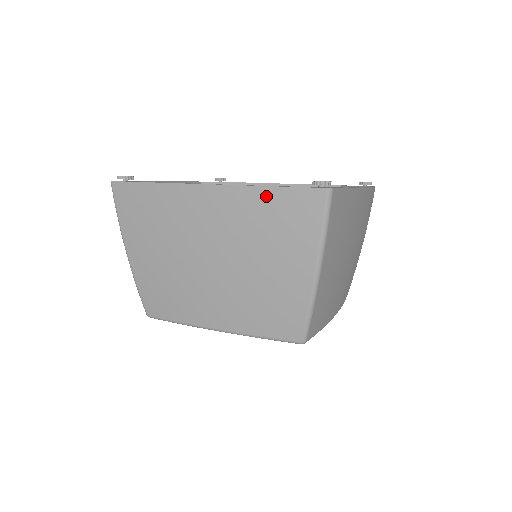
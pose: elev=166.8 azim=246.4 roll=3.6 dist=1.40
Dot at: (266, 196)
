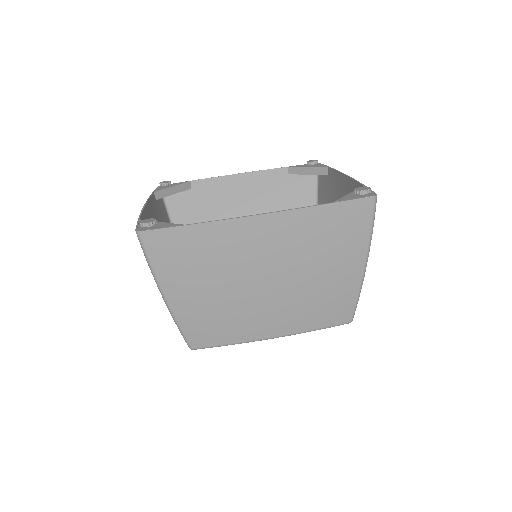
Dot at: (322, 213)
